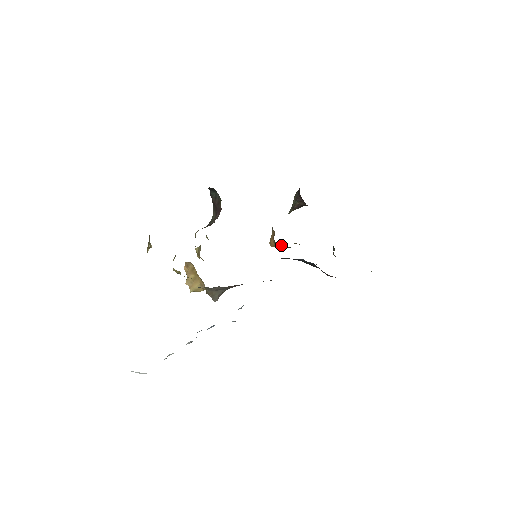
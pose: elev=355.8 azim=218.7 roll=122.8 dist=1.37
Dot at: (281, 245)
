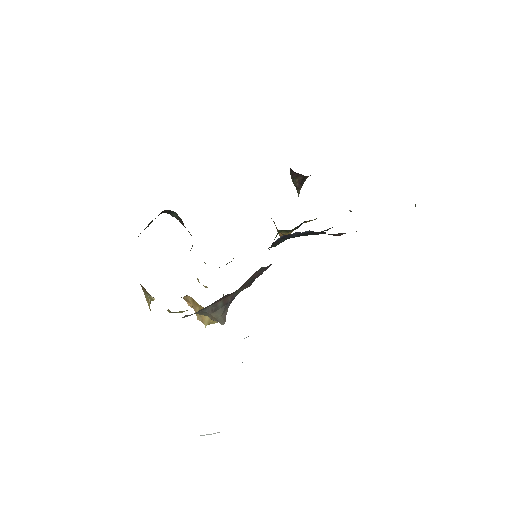
Dot at: (285, 231)
